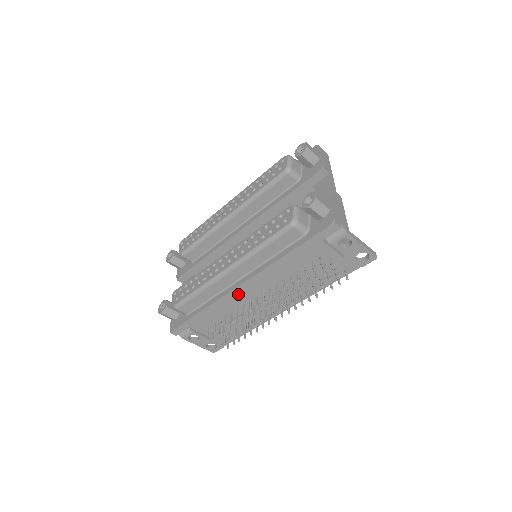
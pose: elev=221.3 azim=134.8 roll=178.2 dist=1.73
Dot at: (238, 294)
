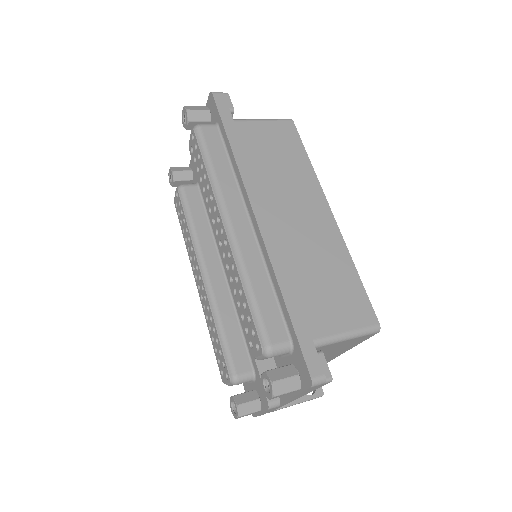
Dot at: occluded
